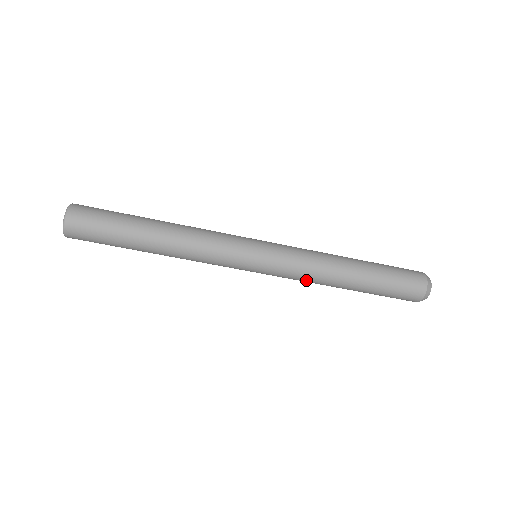
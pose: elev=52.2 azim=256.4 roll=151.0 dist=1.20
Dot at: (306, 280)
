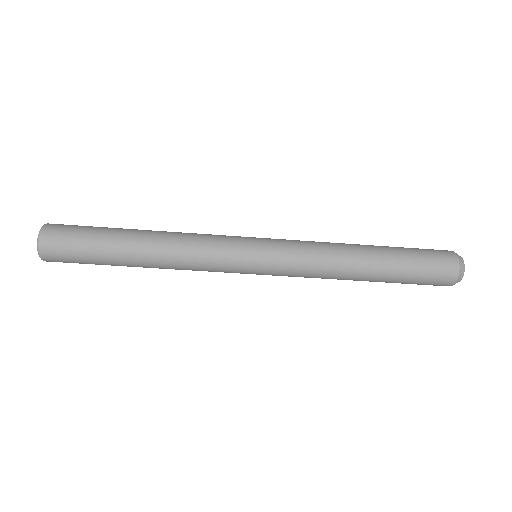
Dot at: (318, 272)
